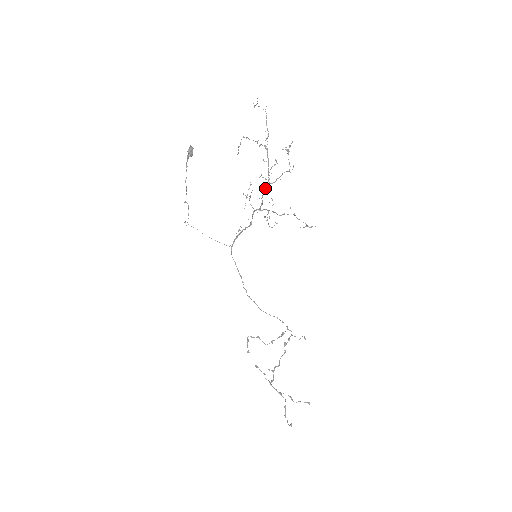
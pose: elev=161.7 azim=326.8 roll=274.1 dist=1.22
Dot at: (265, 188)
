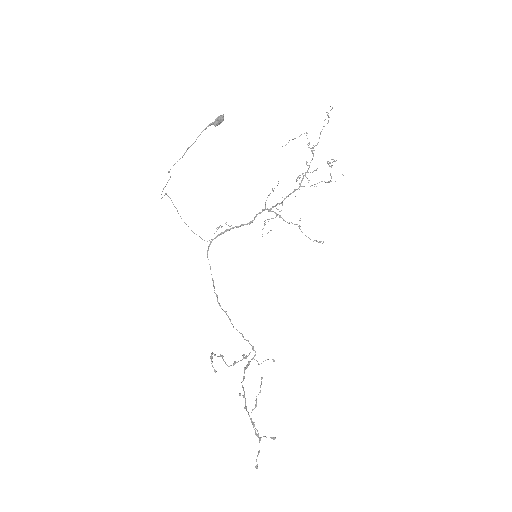
Dot at: (297, 189)
